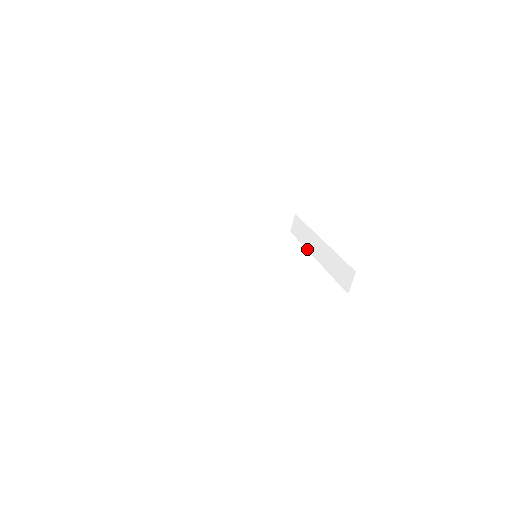
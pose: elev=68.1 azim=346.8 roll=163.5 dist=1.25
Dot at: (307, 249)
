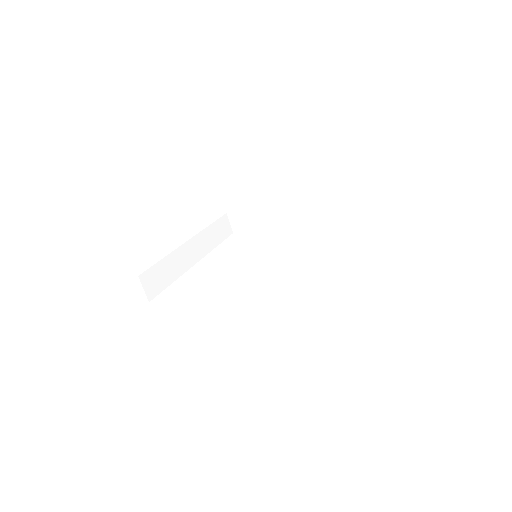
Dot at: occluded
